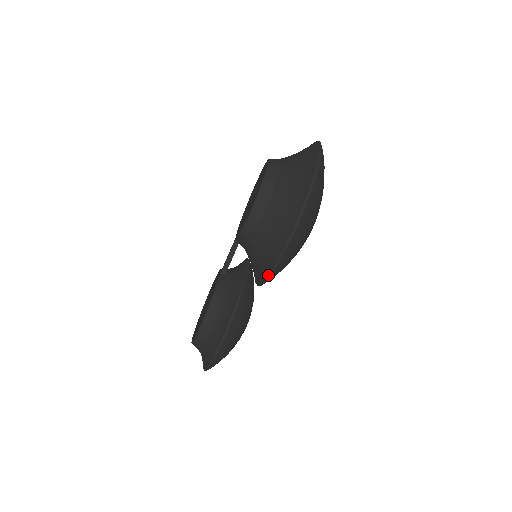
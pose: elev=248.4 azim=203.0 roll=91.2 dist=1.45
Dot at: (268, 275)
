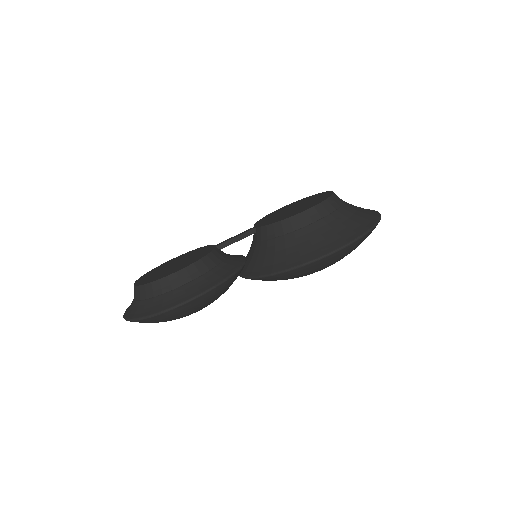
Dot at: (285, 270)
